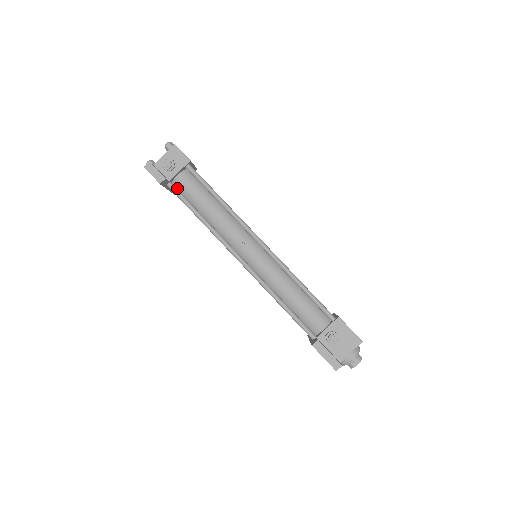
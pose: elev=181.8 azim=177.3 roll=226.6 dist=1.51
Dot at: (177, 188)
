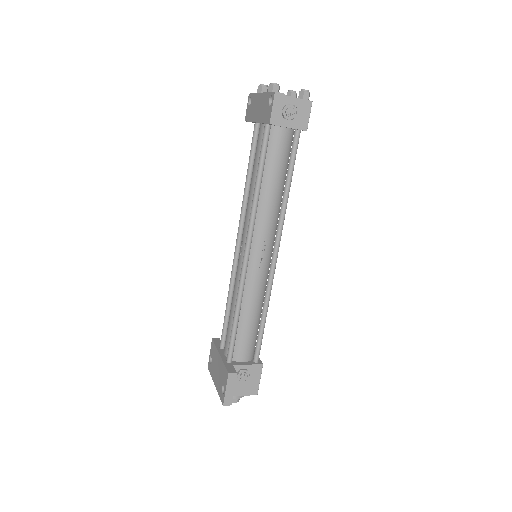
Dot at: (269, 135)
